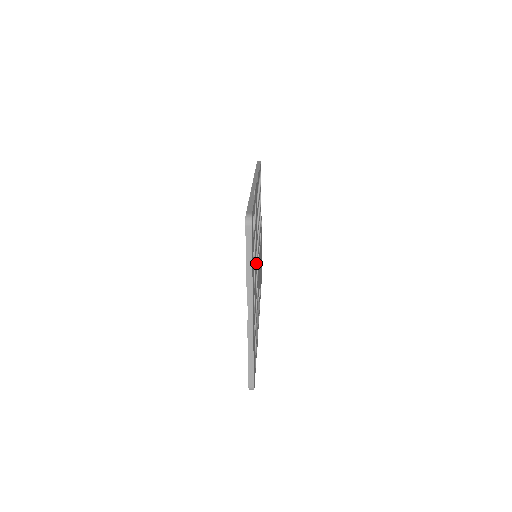
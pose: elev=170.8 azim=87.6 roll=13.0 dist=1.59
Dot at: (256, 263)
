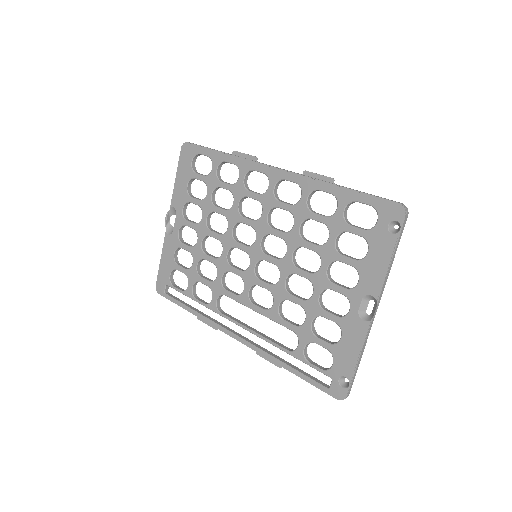
Dot at: (296, 262)
